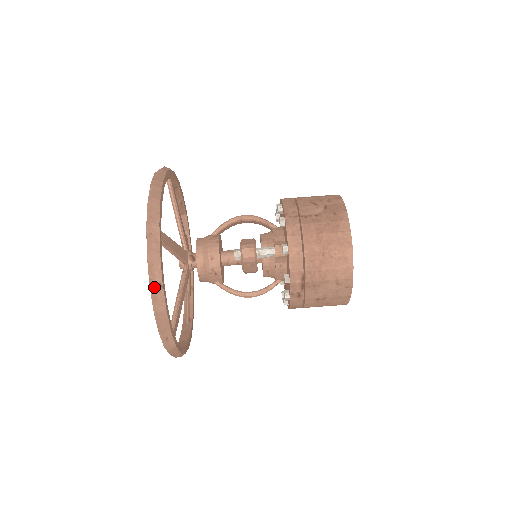
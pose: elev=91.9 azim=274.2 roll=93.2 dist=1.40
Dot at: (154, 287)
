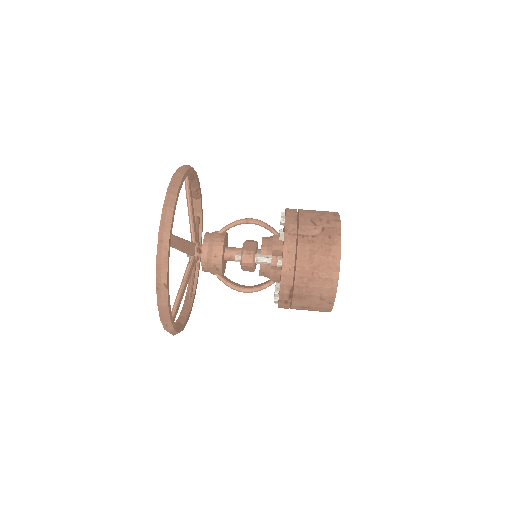
Dot at: (159, 286)
